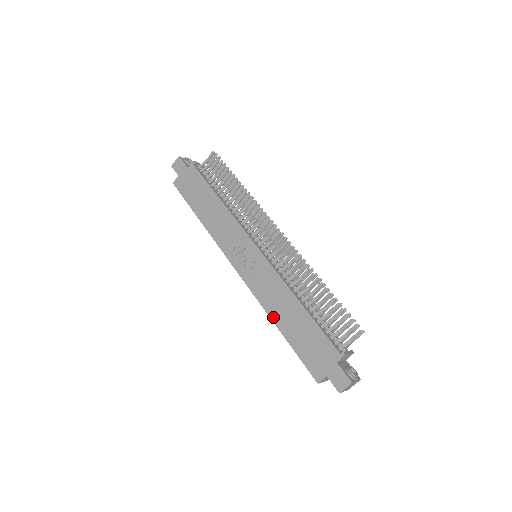
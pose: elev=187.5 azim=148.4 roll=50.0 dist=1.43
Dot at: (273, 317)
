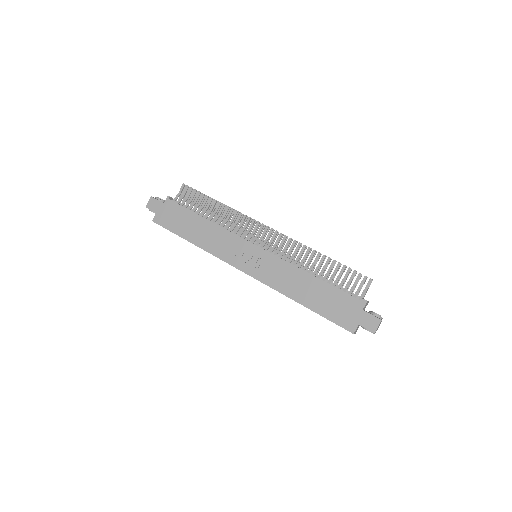
Dot at: (293, 297)
